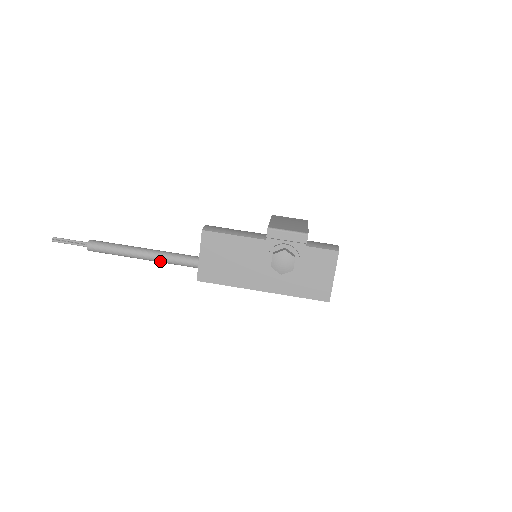
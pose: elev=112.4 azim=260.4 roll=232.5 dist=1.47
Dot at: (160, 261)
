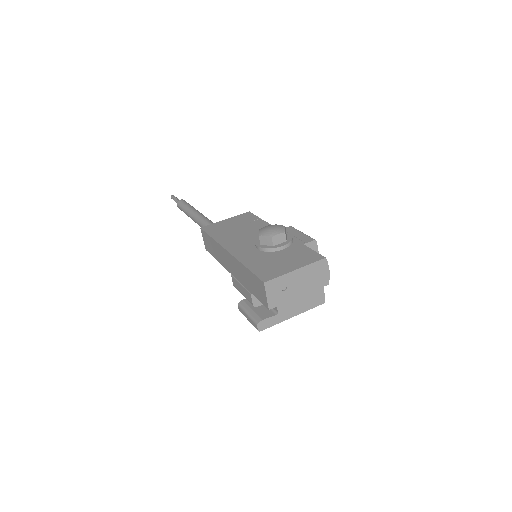
Dot at: (199, 219)
